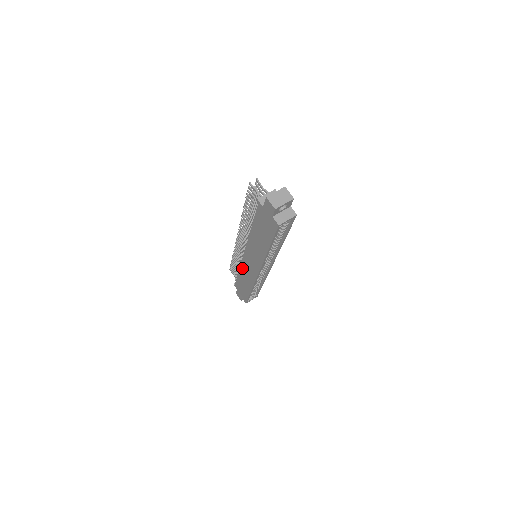
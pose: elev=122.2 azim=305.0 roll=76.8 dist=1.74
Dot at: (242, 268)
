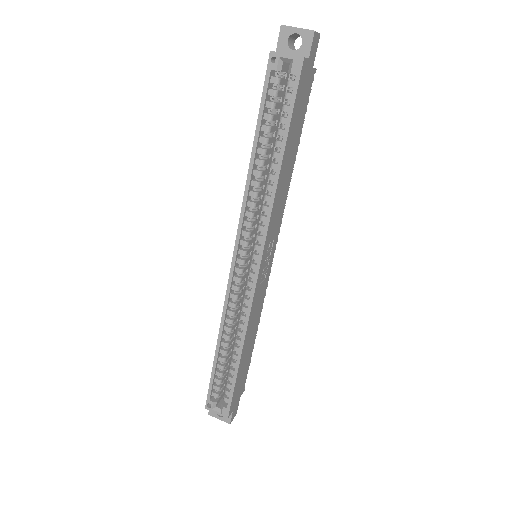
Dot at: occluded
